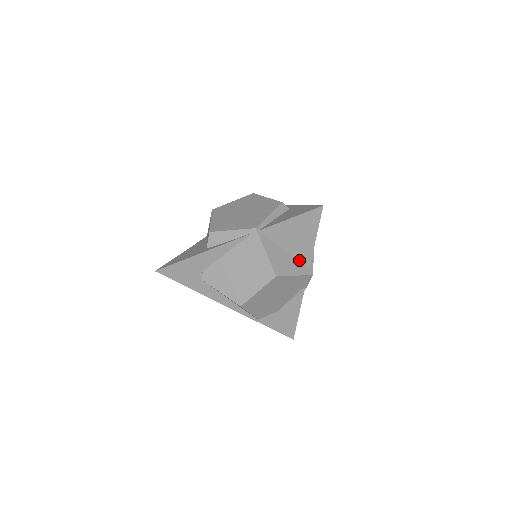
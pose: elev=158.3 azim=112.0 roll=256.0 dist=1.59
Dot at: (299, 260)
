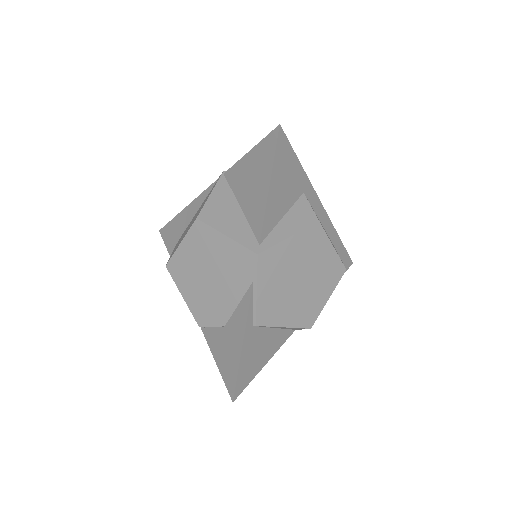
Dot at: (252, 226)
